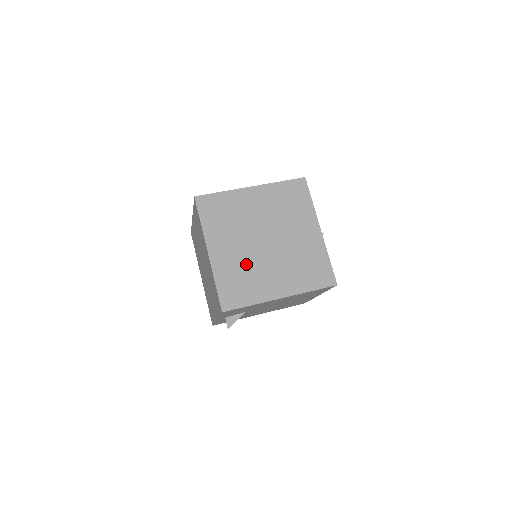
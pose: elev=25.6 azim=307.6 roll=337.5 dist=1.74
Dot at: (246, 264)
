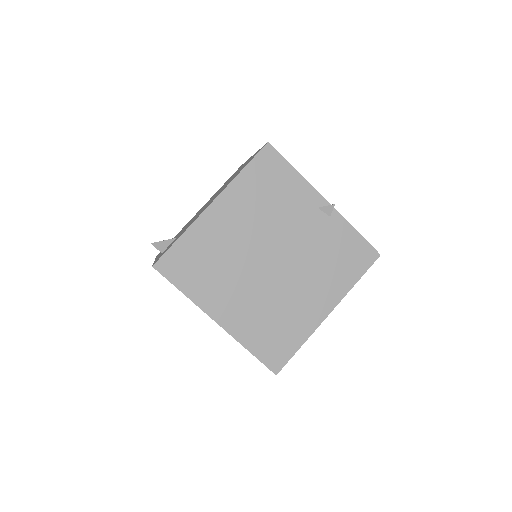
Dot at: (267, 304)
